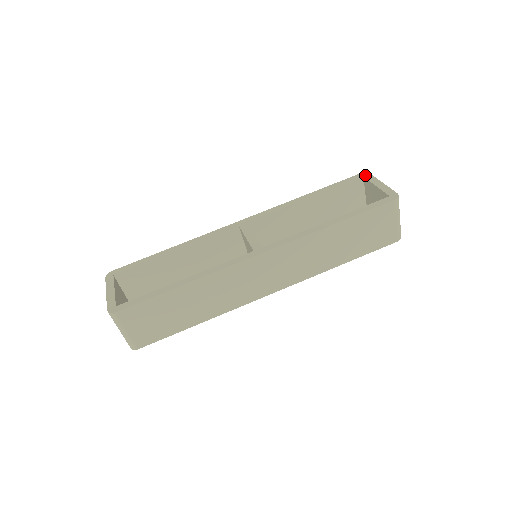
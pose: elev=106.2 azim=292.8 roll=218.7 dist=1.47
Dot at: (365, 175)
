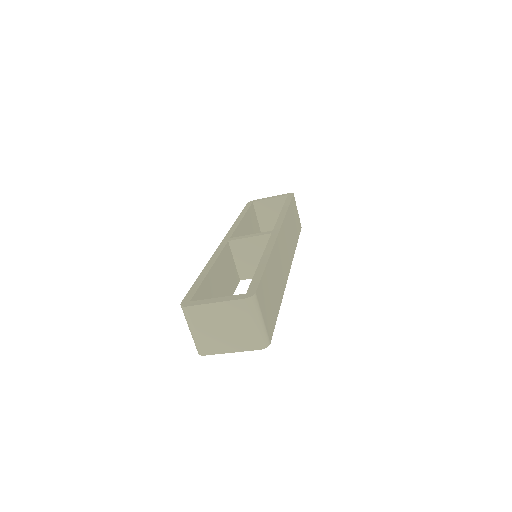
Dot at: (252, 201)
